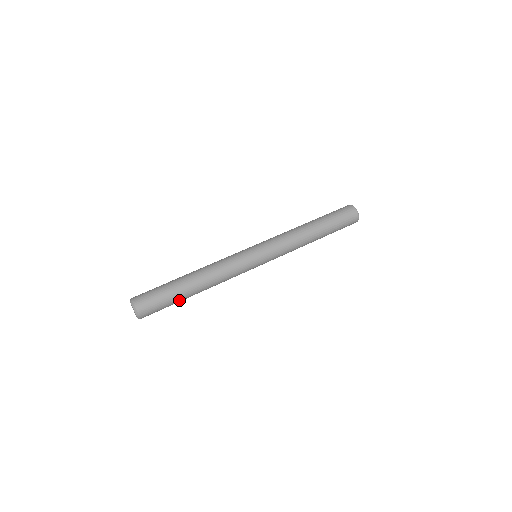
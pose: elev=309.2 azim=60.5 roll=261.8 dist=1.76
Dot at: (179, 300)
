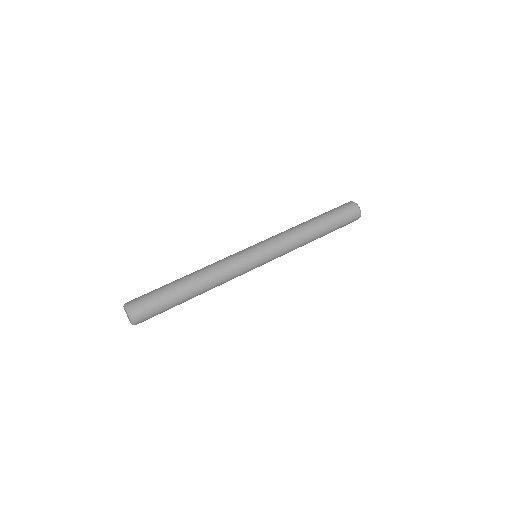
Dot at: (176, 305)
